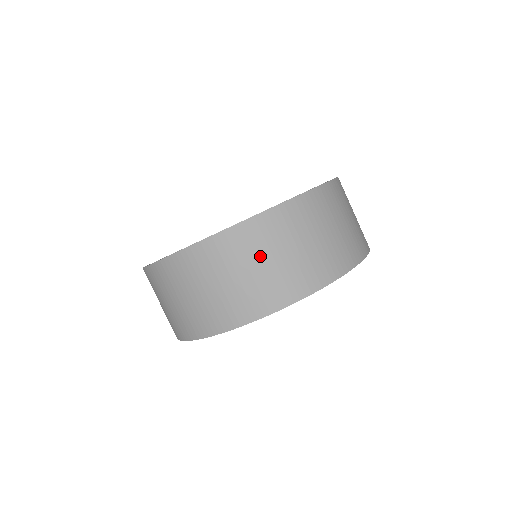
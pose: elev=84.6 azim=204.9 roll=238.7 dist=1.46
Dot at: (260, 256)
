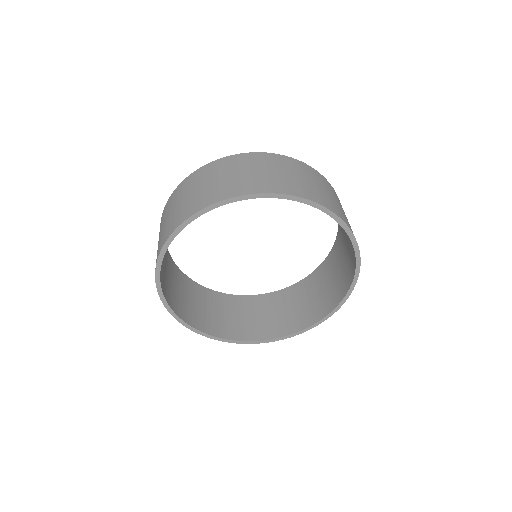
Dot at: (333, 195)
